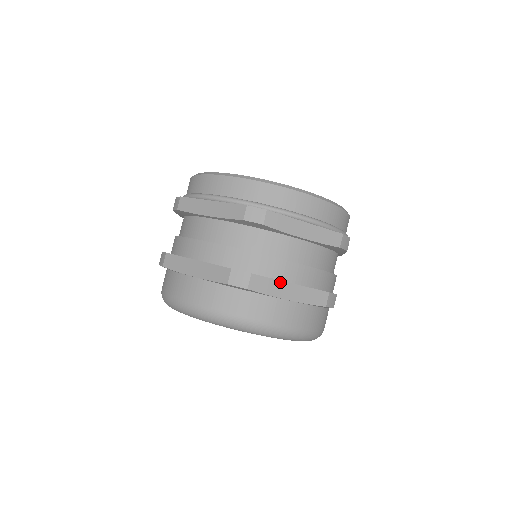
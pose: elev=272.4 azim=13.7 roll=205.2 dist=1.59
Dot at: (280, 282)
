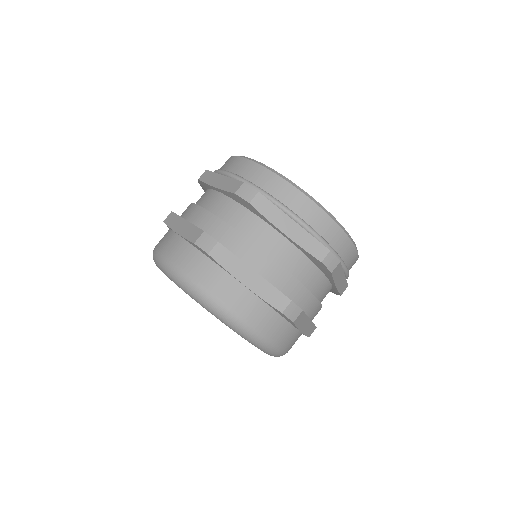
Dot at: (243, 264)
